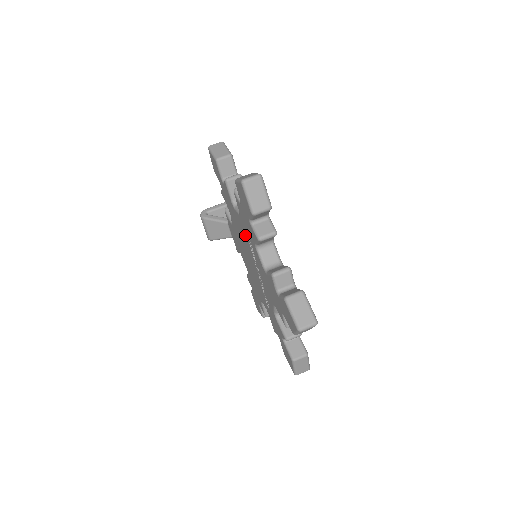
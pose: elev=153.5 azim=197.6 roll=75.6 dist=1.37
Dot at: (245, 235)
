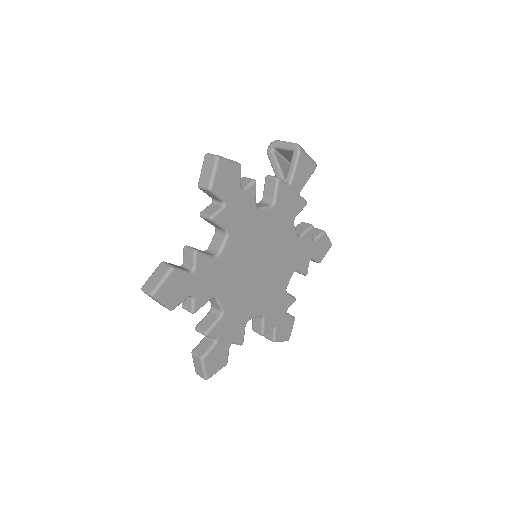
Dot at: occluded
